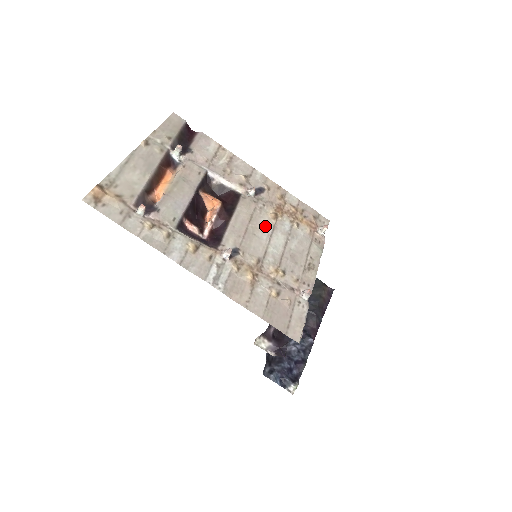
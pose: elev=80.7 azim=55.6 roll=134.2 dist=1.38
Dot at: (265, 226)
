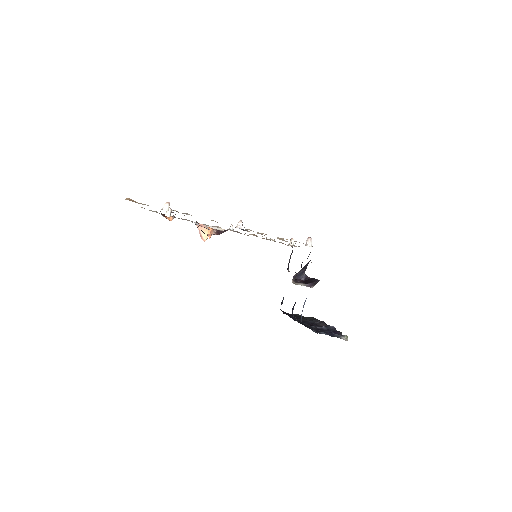
Dot at: occluded
